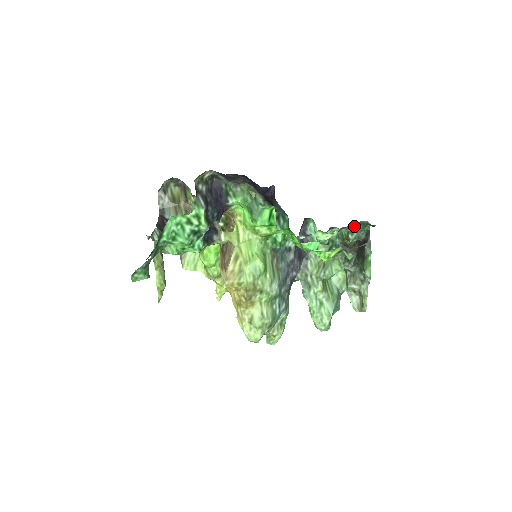
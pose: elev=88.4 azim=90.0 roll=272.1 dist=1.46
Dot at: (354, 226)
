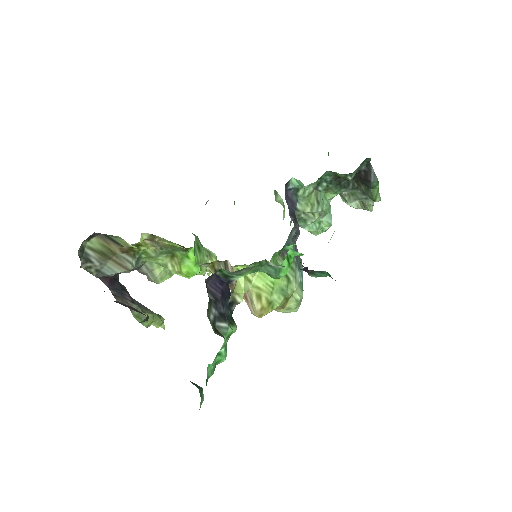
Dot at: occluded
